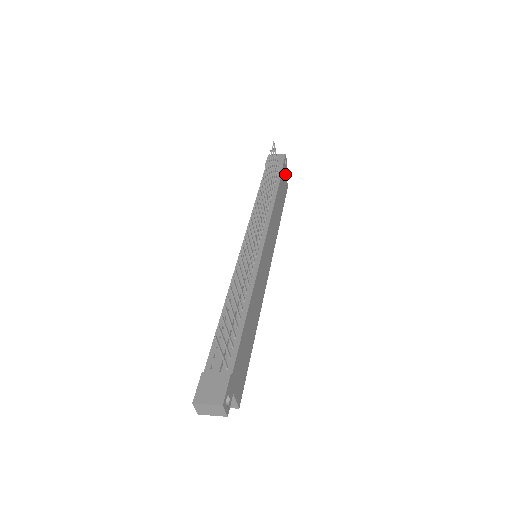
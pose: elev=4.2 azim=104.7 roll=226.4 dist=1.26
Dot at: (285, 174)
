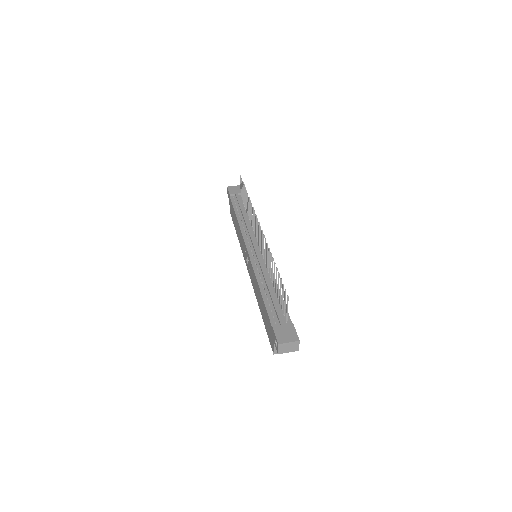
Dot at: occluded
